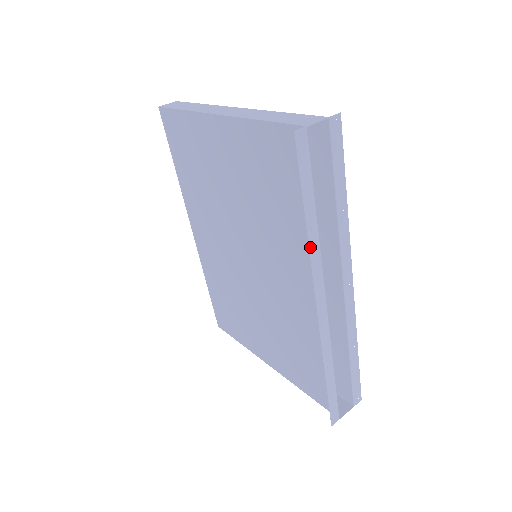
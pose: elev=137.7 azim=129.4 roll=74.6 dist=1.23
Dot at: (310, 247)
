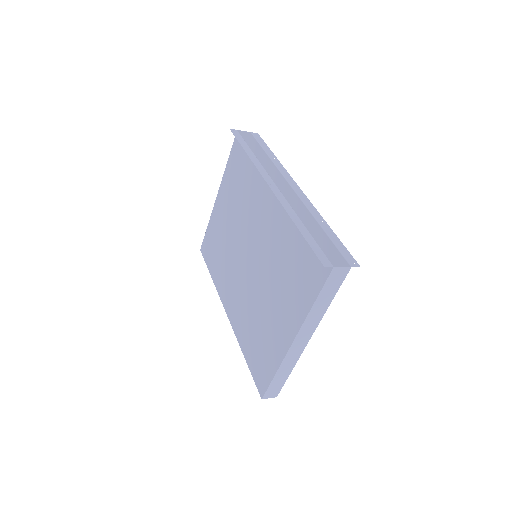
Dot at: (252, 161)
